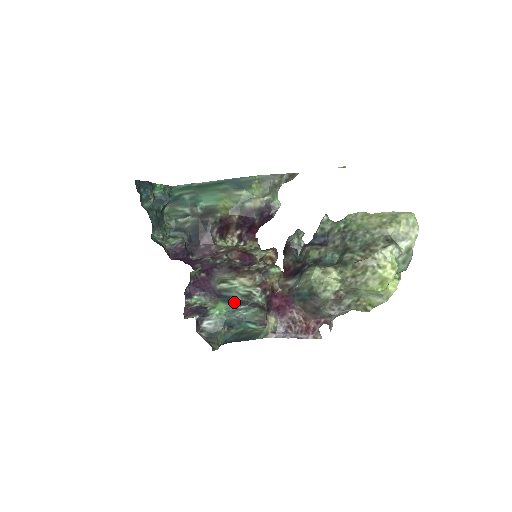
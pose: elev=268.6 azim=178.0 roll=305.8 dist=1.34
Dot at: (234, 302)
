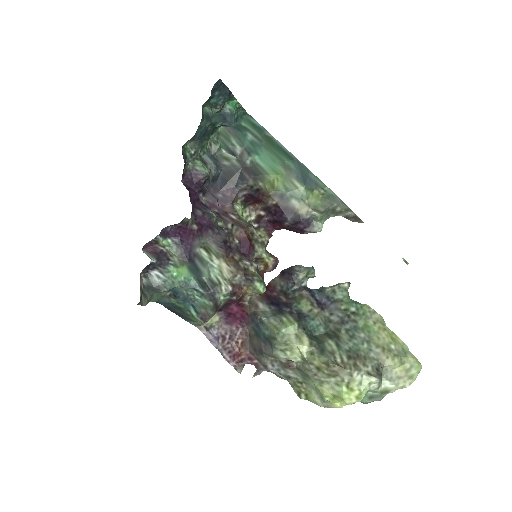
Dot at: (198, 278)
